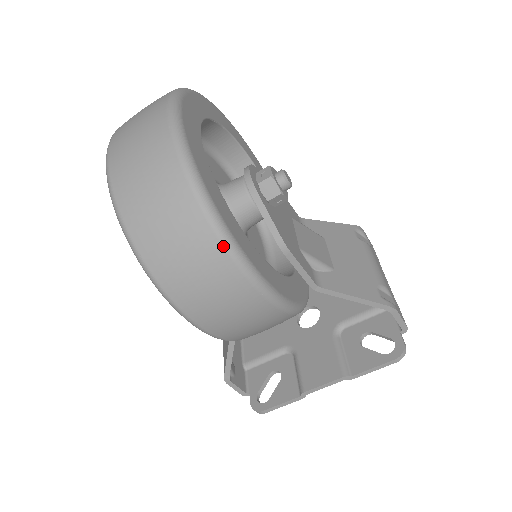
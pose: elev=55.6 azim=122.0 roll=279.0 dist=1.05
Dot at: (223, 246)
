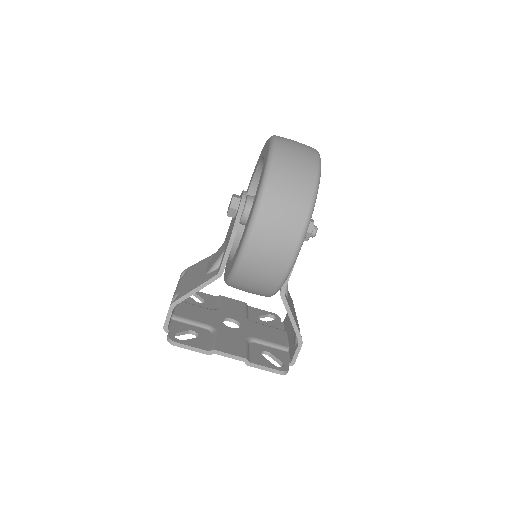
Dot at: (308, 213)
